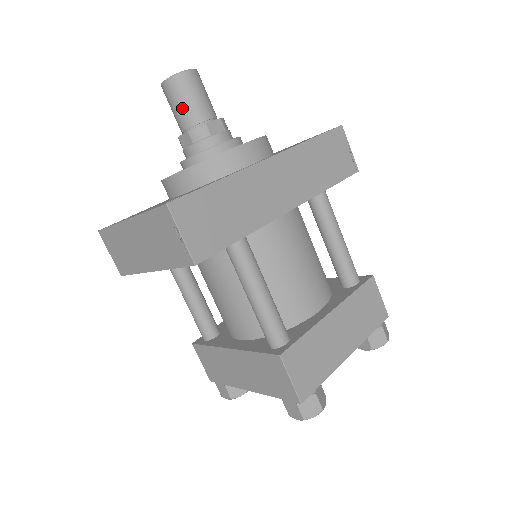
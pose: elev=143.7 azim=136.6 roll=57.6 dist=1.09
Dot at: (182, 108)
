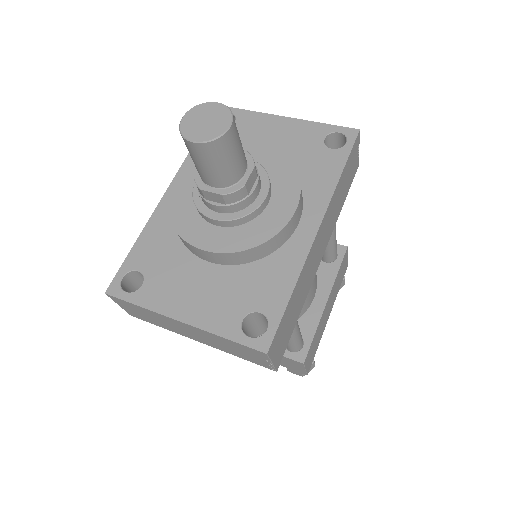
Dot at: (217, 171)
